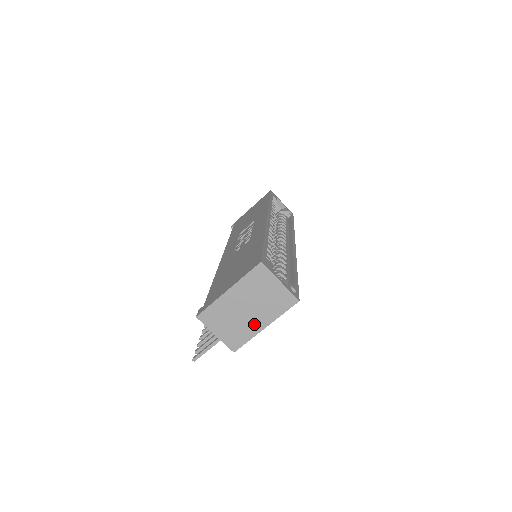
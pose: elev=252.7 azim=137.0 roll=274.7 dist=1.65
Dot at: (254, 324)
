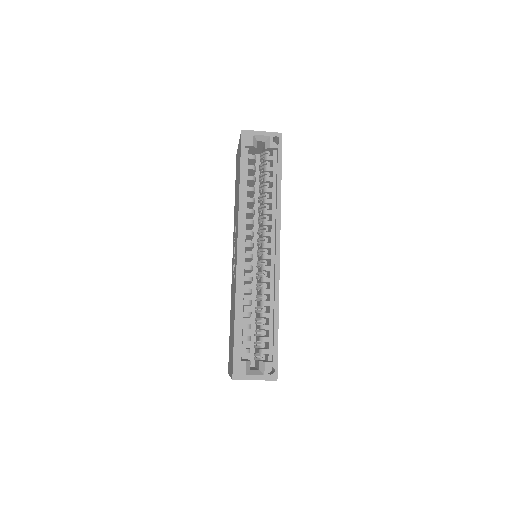
Dot at: occluded
